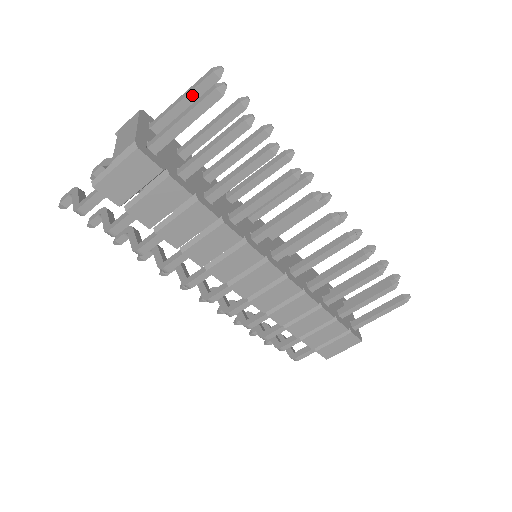
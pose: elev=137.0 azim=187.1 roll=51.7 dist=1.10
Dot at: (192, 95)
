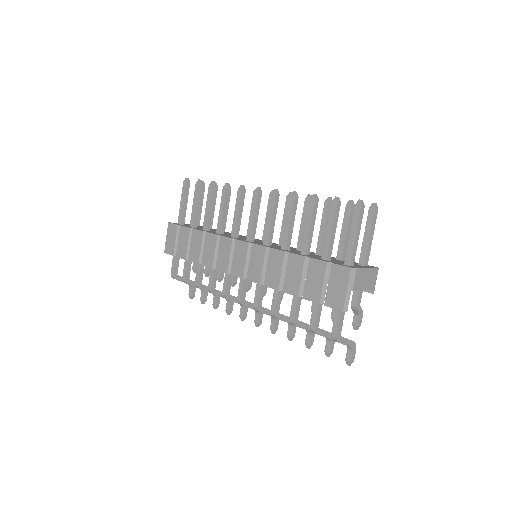
Dot at: occluded
